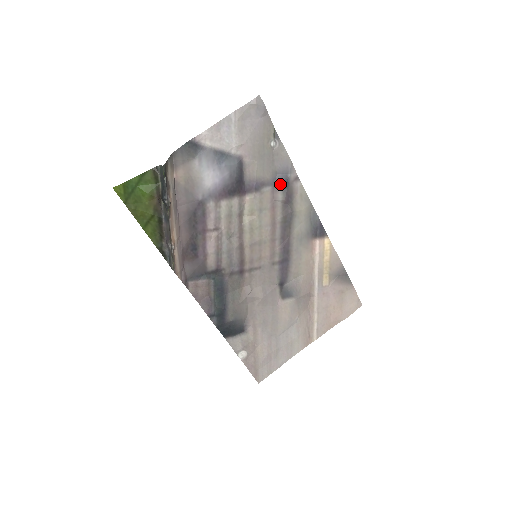
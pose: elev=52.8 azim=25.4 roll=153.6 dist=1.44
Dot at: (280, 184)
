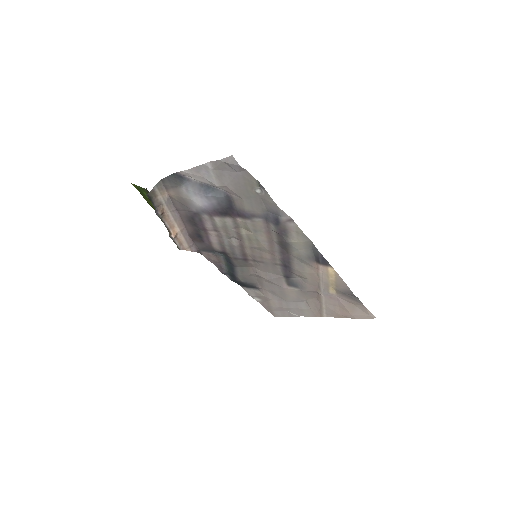
Dot at: (271, 220)
